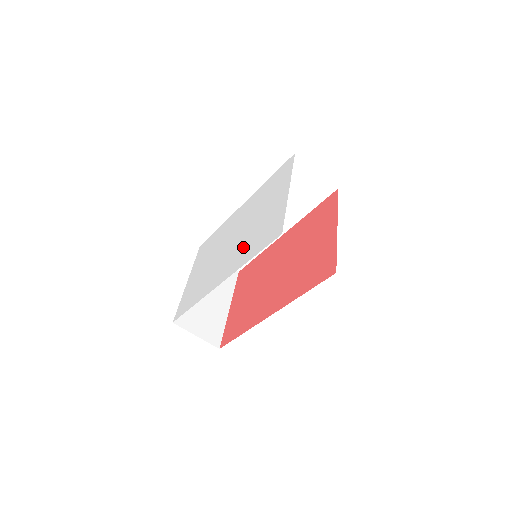
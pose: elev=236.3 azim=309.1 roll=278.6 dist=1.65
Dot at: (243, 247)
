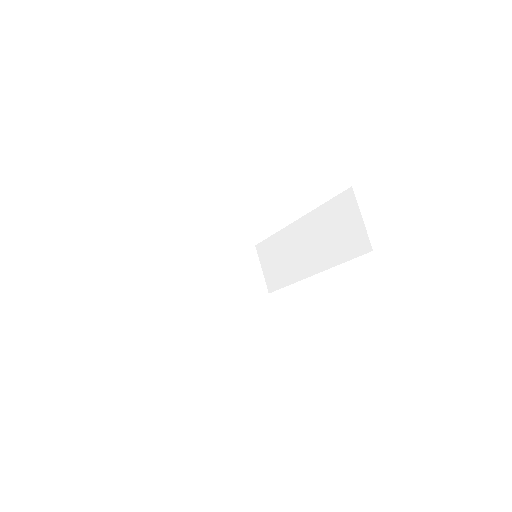
Dot at: occluded
